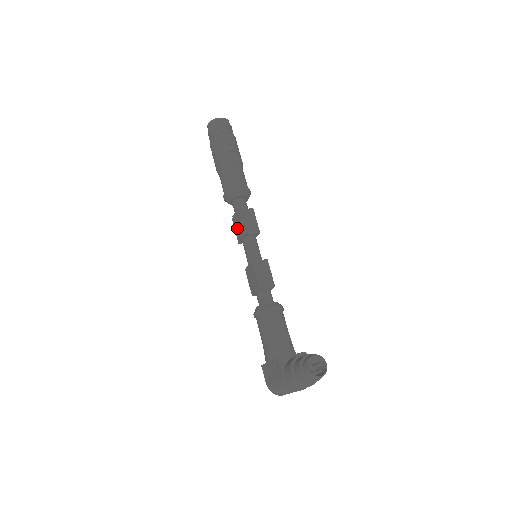
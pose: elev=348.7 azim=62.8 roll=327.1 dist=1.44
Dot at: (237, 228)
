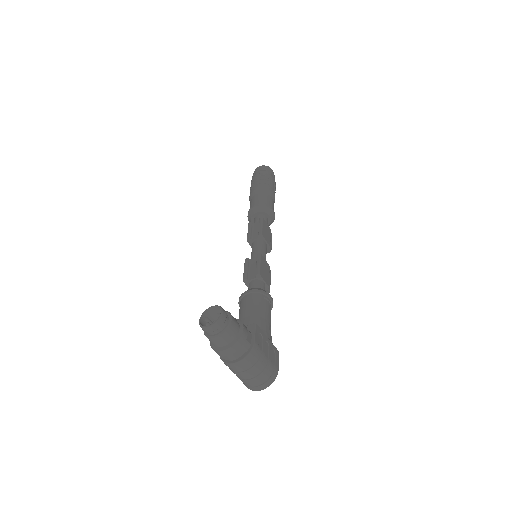
Dot at: occluded
